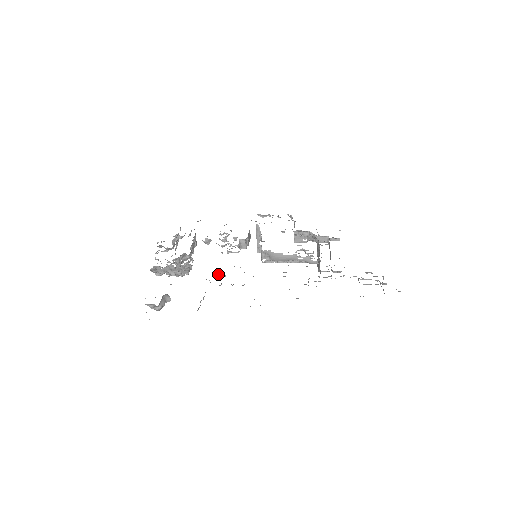
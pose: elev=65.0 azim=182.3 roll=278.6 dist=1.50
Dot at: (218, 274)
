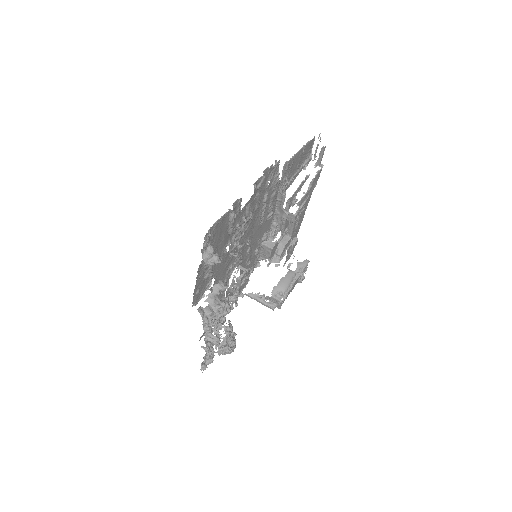
Dot at: (235, 243)
